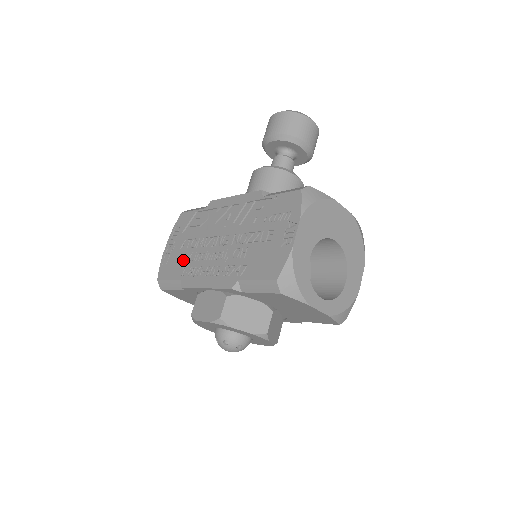
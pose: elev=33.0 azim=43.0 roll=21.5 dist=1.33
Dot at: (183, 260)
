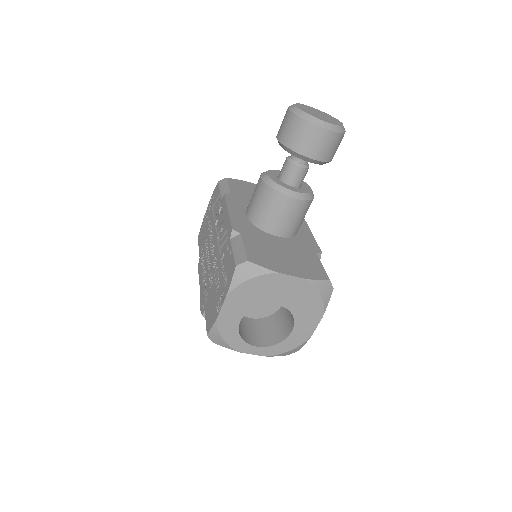
Dot at: (204, 239)
